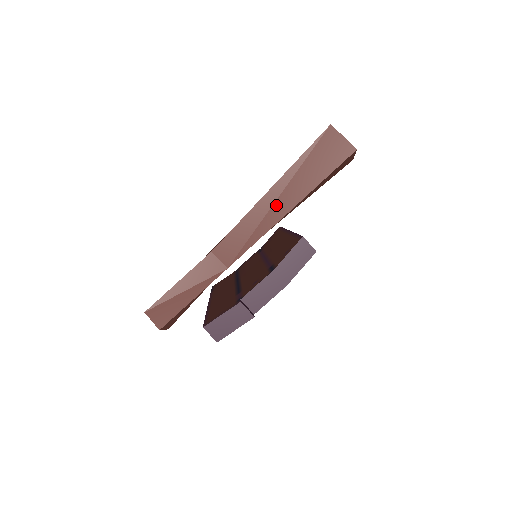
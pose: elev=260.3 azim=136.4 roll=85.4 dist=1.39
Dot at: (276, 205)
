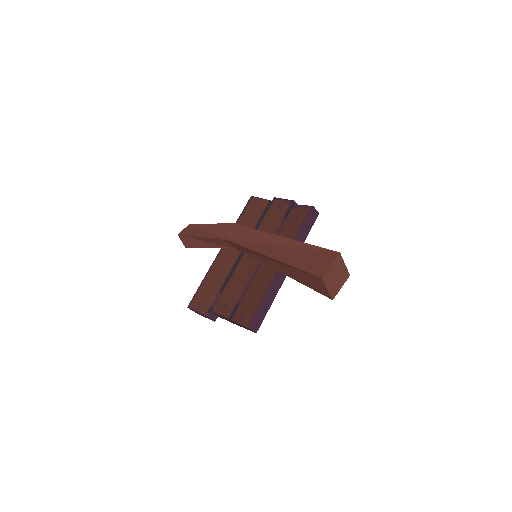
Dot at: (270, 262)
